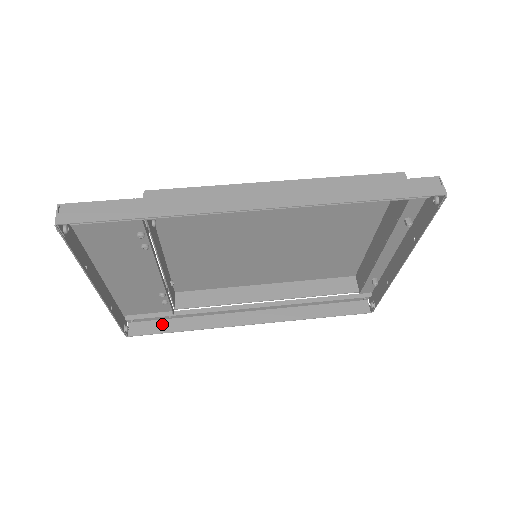
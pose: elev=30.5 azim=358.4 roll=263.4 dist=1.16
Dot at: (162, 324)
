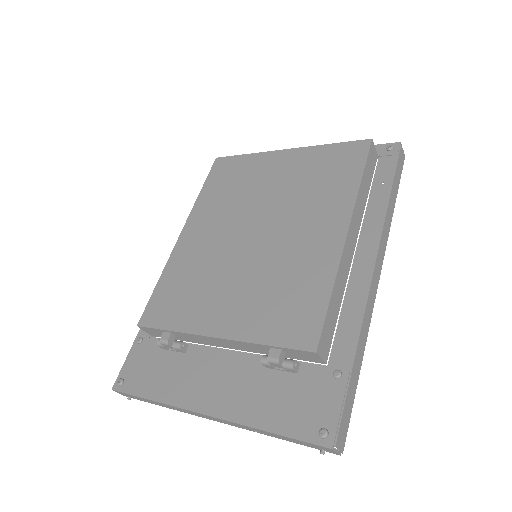
Dot at: occluded
